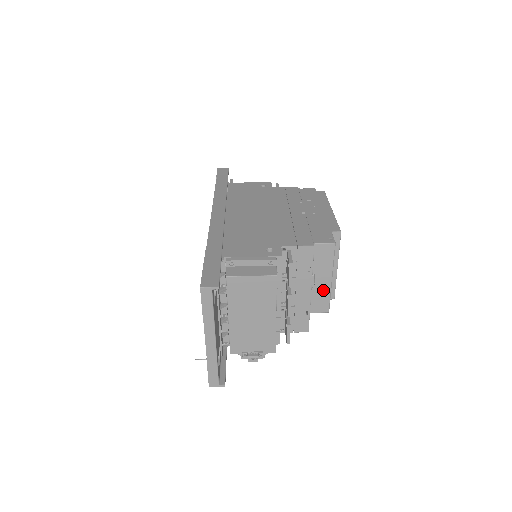
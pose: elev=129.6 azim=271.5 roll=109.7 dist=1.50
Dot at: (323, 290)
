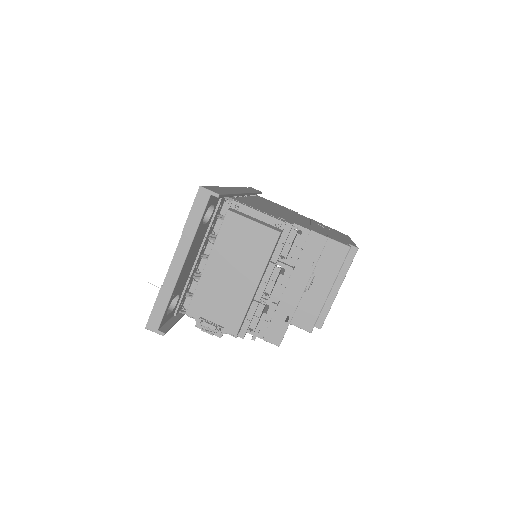
Dot at: (316, 300)
